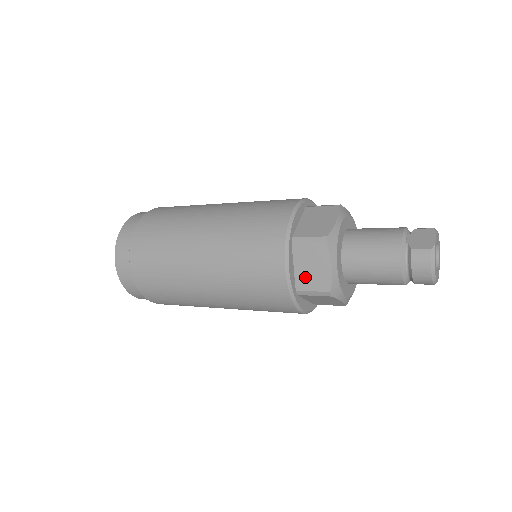
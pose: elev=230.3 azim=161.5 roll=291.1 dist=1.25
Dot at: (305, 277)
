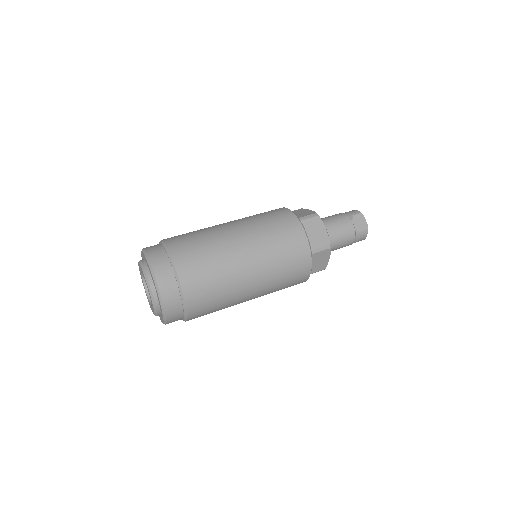
Dot at: (314, 267)
